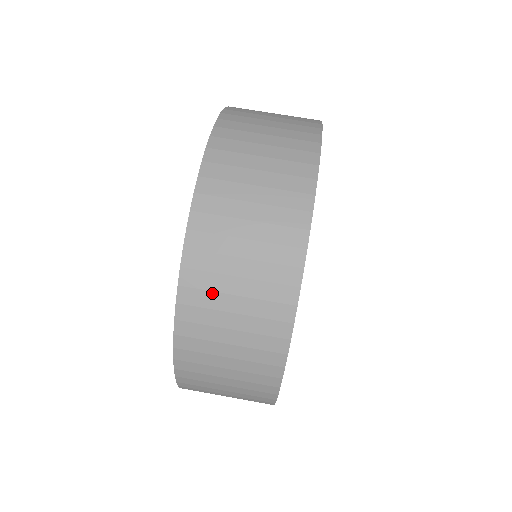
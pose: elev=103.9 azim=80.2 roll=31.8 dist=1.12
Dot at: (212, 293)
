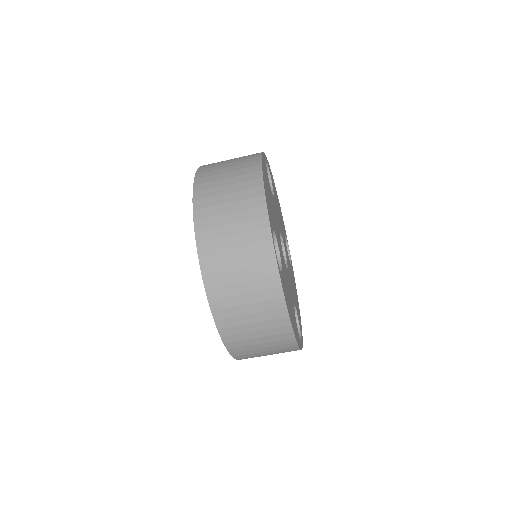
Dot at: occluded
